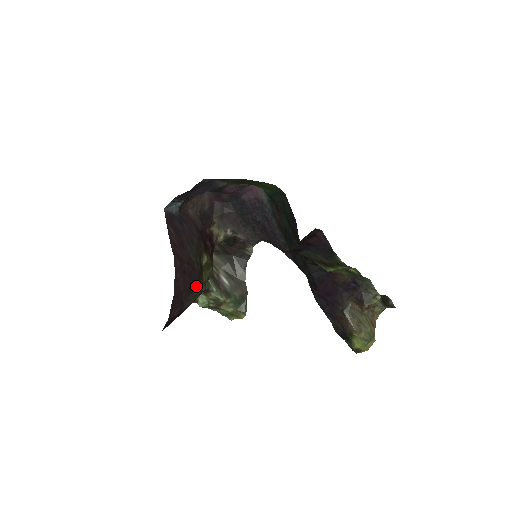
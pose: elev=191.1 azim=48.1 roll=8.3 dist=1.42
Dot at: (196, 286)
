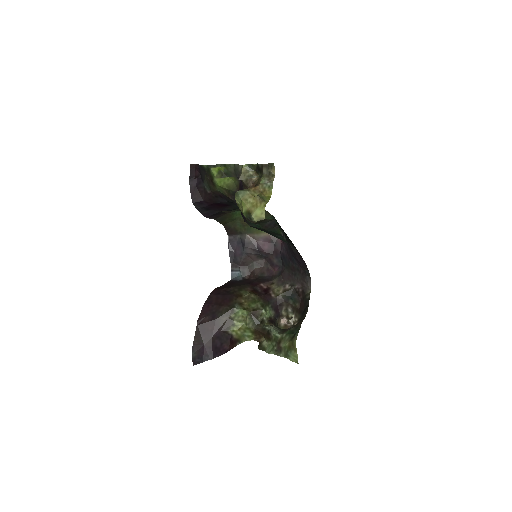
Dot at: (228, 303)
